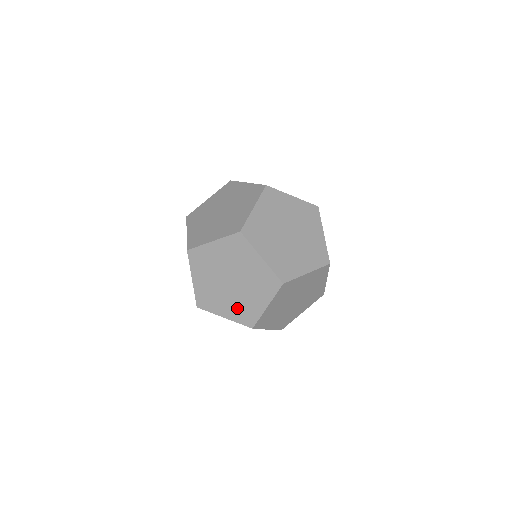
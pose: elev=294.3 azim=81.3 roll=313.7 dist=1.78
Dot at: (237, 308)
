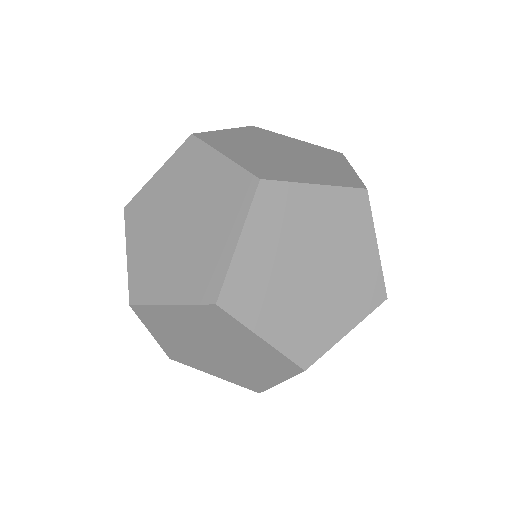
Dot at: (231, 373)
